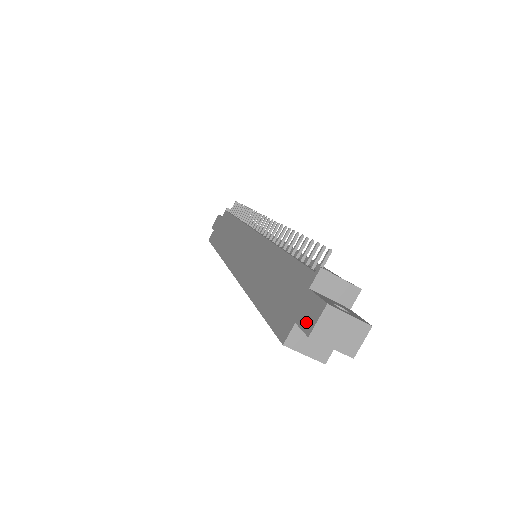
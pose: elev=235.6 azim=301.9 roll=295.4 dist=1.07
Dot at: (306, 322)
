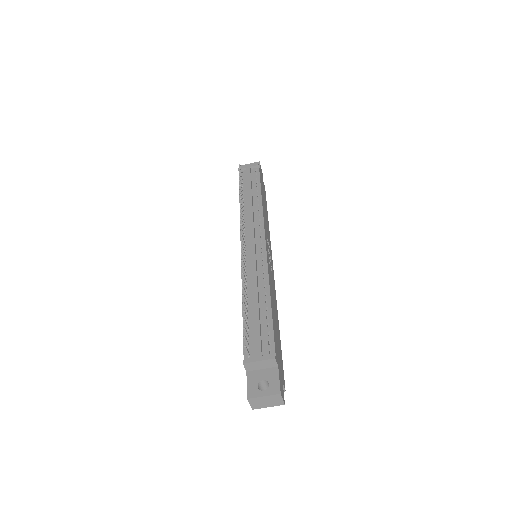
Dot at: occluded
